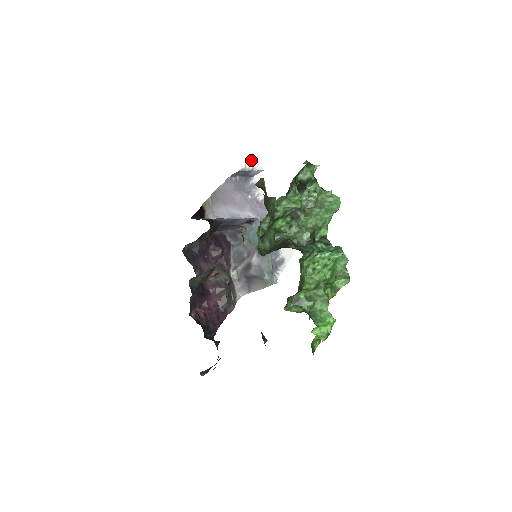
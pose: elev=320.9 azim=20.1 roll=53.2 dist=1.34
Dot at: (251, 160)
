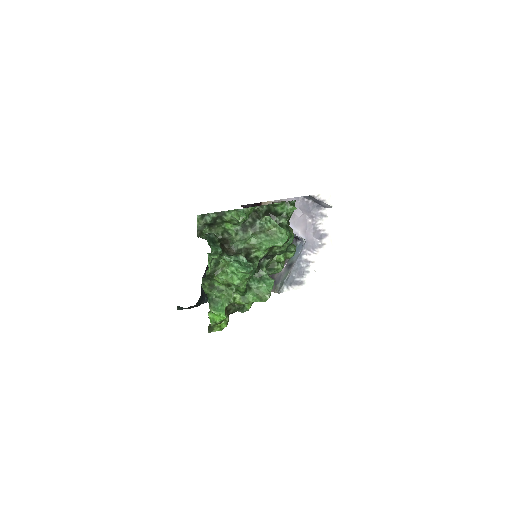
Dot at: (328, 193)
